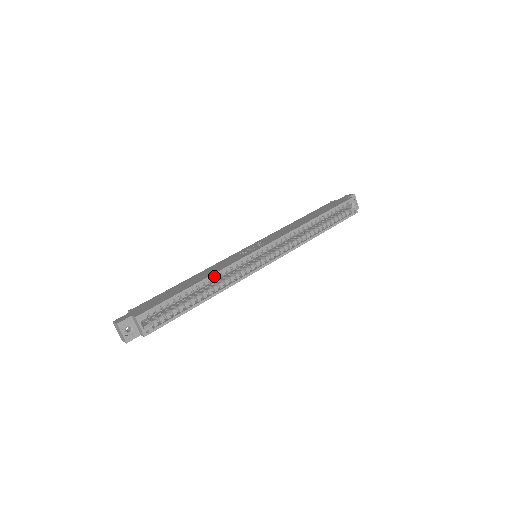
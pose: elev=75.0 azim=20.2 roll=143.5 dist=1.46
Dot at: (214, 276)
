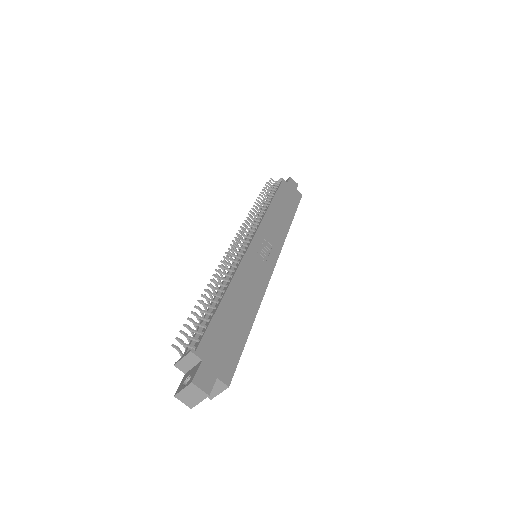
Dot at: (253, 300)
